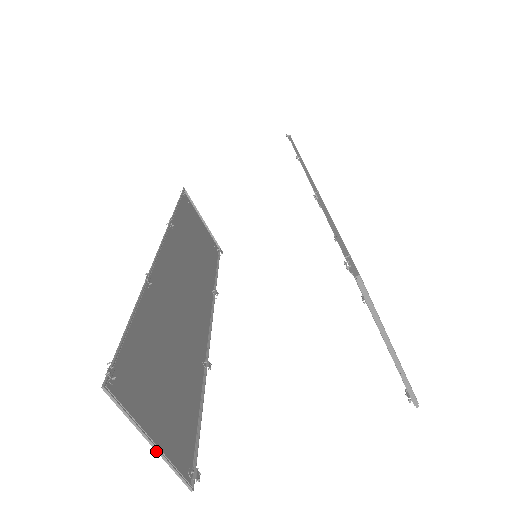
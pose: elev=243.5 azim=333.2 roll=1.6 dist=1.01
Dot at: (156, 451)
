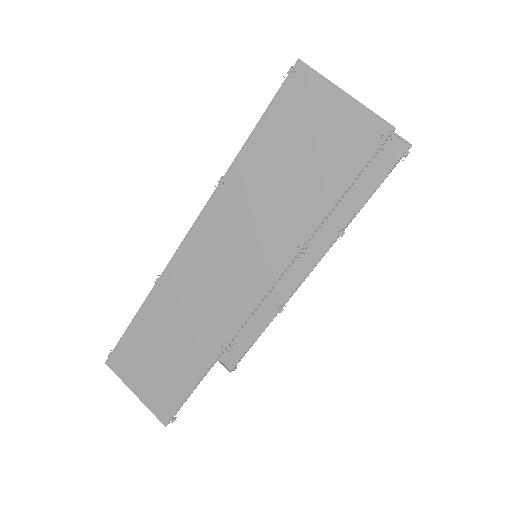
Dot at: occluded
